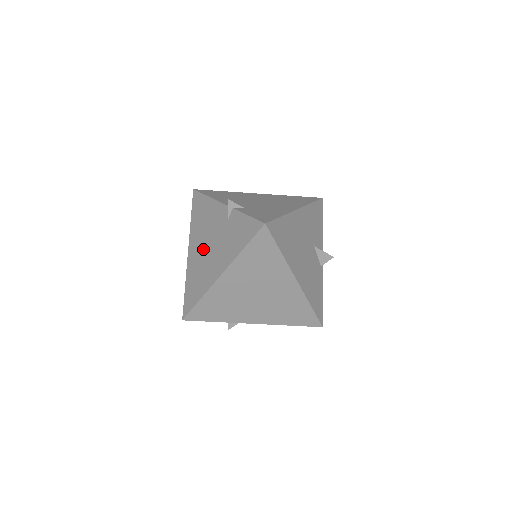
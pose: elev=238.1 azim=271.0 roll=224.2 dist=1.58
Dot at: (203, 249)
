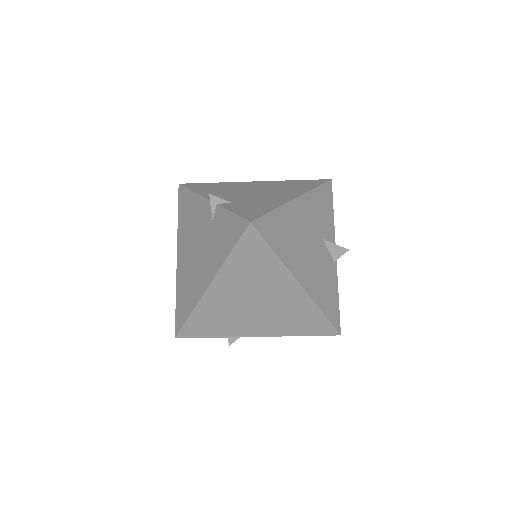
Dot at: (190, 254)
